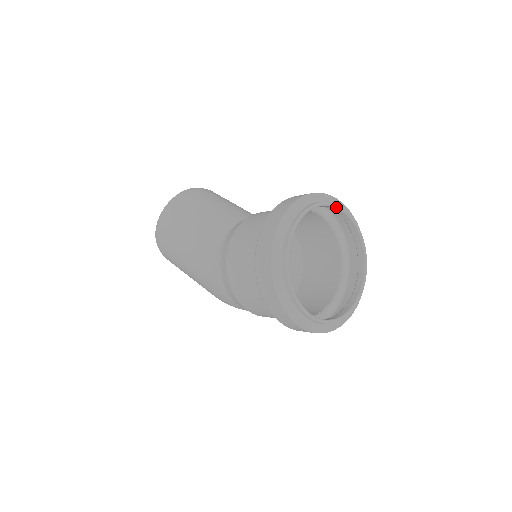
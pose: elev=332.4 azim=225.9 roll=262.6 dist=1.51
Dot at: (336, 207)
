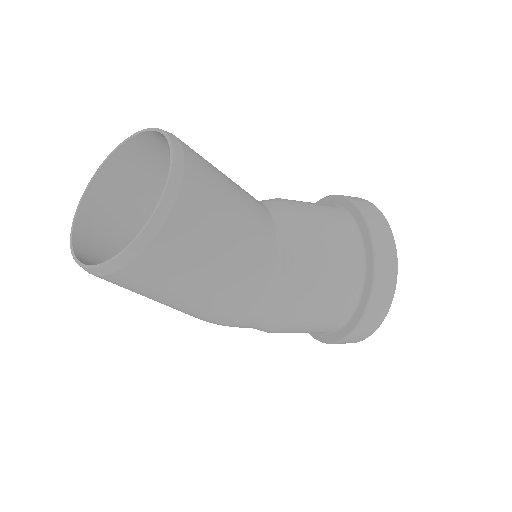
Dot at: occluded
